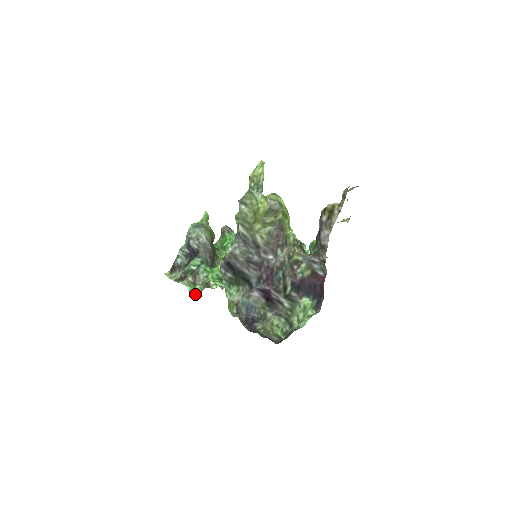
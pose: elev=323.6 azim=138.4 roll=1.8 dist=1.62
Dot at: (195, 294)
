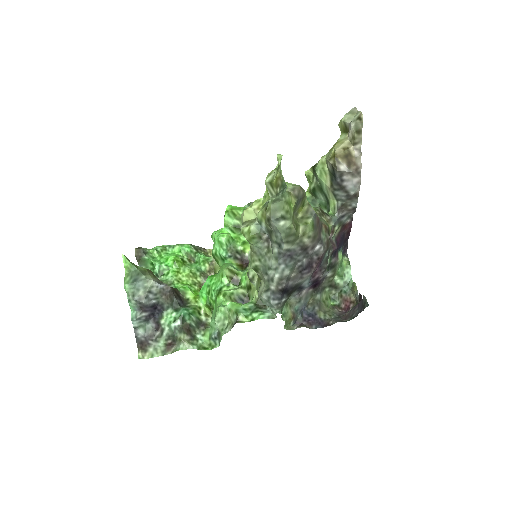
Dot at: (206, 346)
